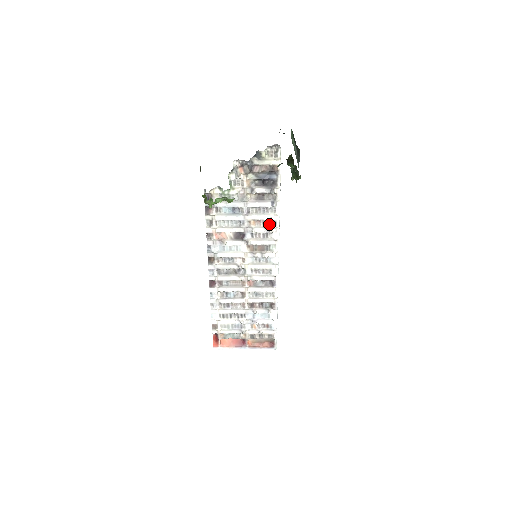
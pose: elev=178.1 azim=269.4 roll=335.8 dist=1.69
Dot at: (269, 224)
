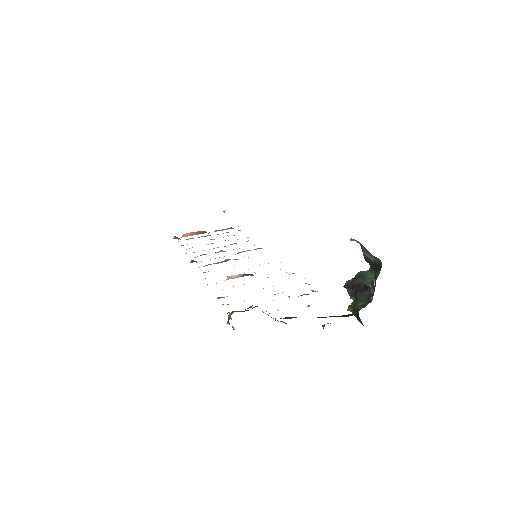
Dot at: occluded
